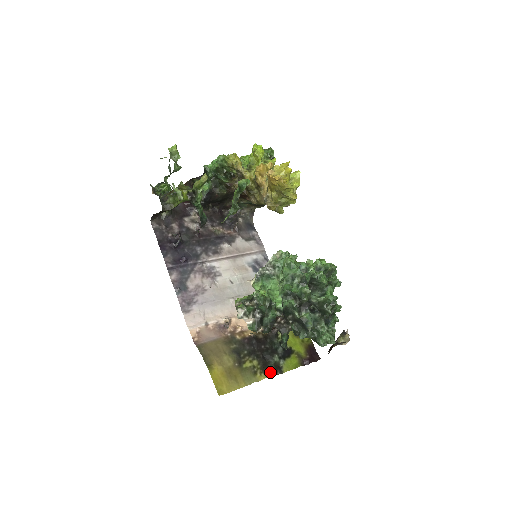
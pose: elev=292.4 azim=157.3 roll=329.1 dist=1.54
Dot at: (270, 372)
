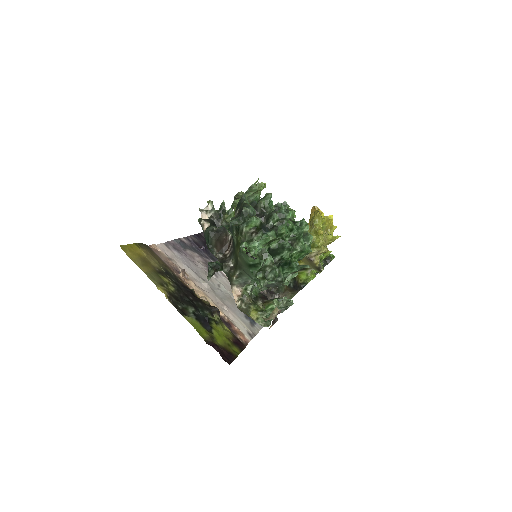
Dot at: (174, 302)
